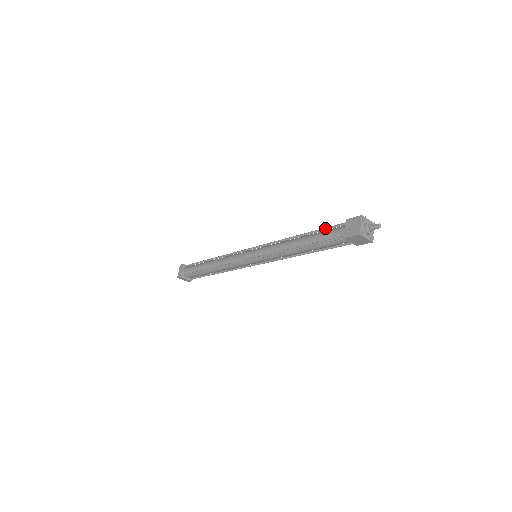
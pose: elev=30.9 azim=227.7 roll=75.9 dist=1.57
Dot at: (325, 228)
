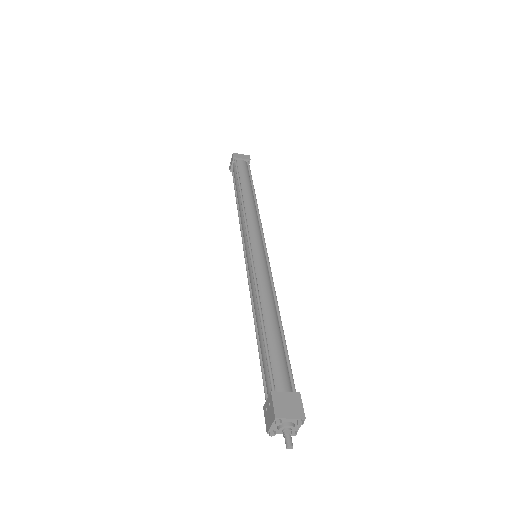
Dot at: (266, 359)
